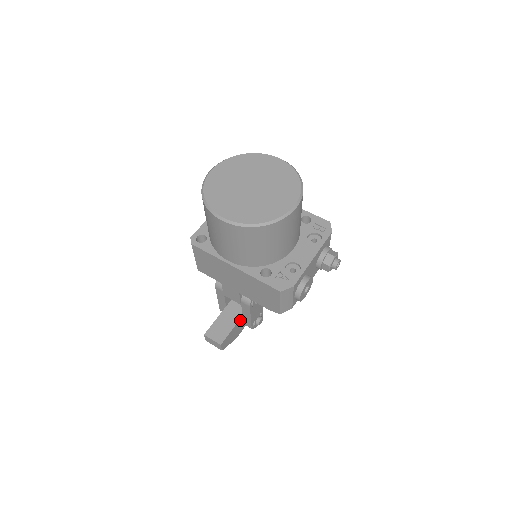
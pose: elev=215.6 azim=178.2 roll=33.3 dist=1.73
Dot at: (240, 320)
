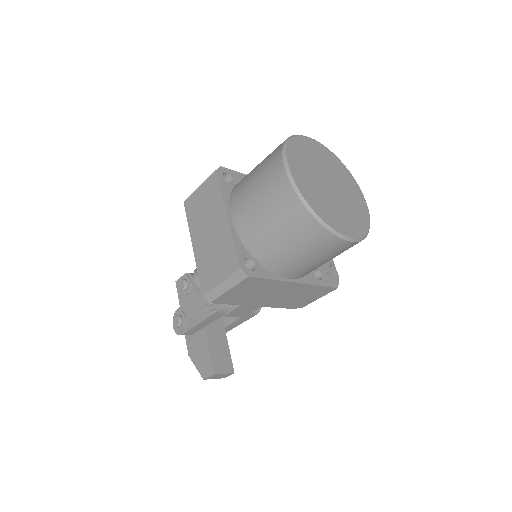
Dot at: (223, 334)
